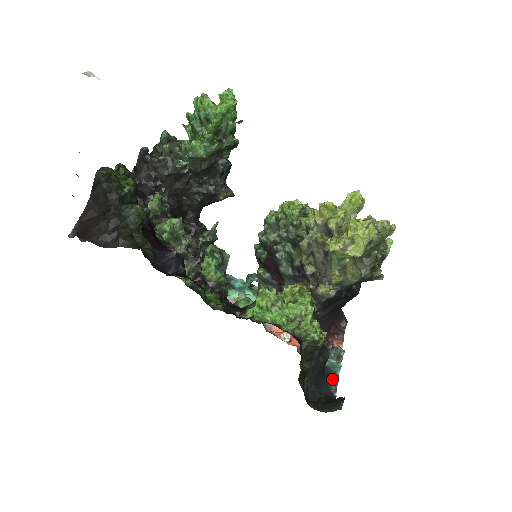
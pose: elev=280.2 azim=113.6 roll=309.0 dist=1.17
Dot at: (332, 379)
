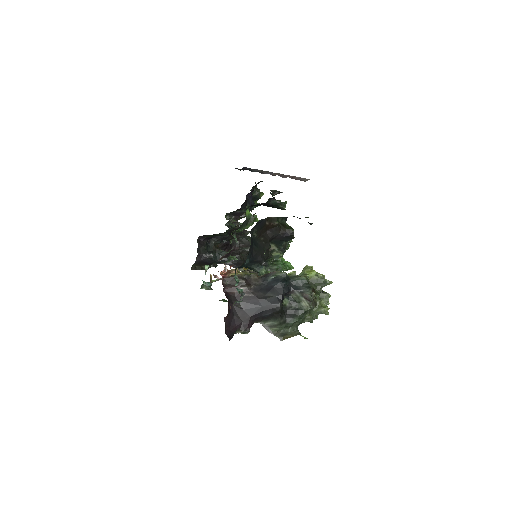
Dot at: occluded
